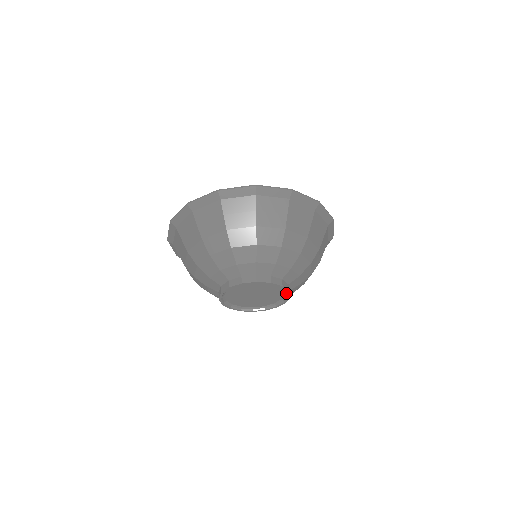
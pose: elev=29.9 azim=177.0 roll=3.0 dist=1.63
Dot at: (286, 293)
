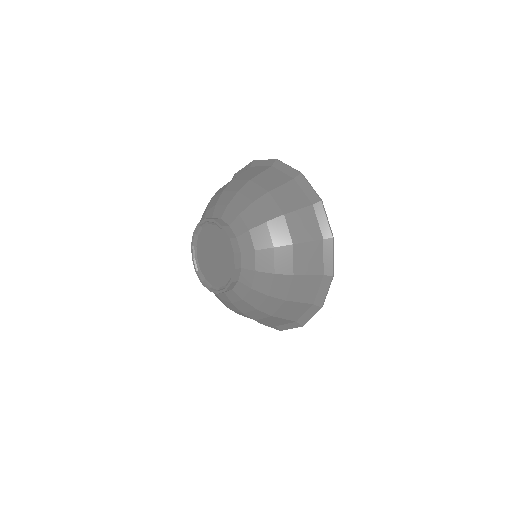
Dot at: (234, 261)
